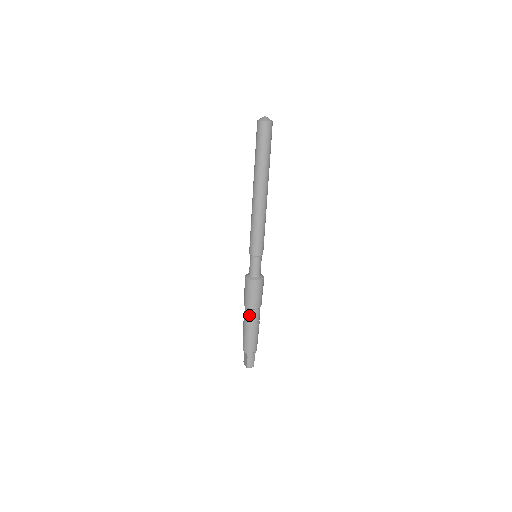
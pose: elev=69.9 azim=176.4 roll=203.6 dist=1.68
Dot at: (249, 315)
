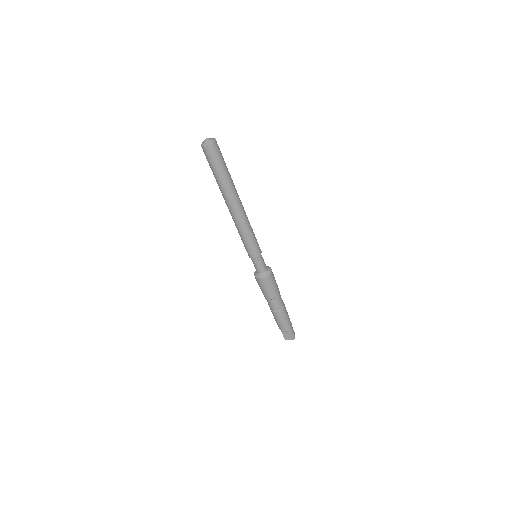
Dot at: (278, 302)
